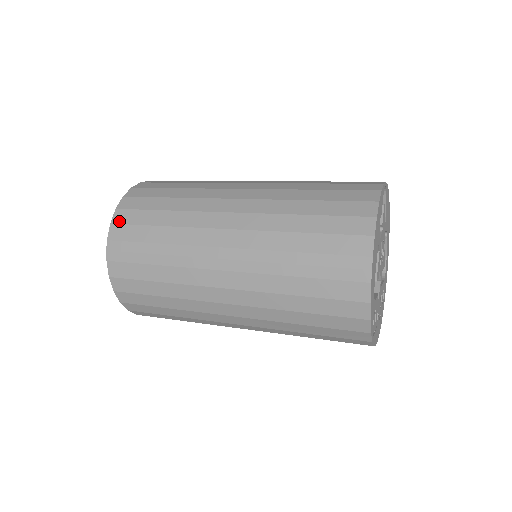
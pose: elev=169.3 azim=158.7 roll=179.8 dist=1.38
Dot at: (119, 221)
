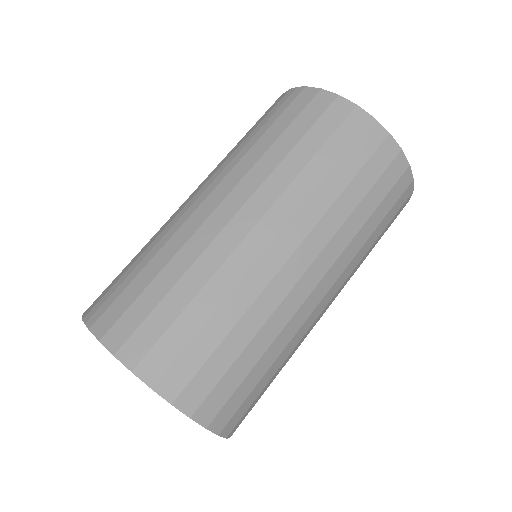
Dot at: (90, 306)
